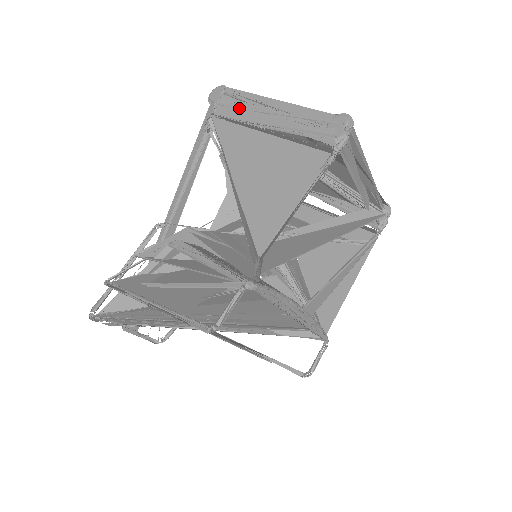
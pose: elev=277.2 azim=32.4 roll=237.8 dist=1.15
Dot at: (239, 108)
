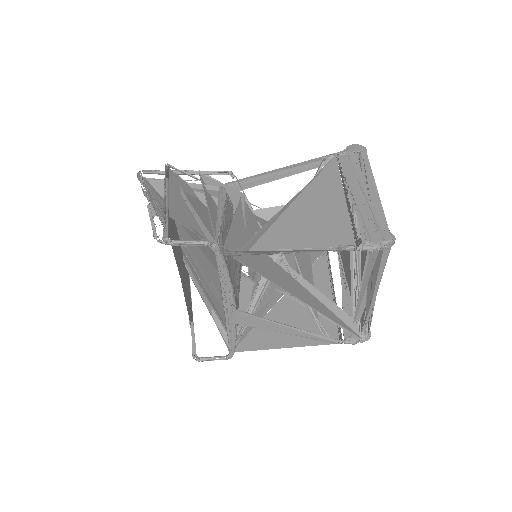
Dot at: (354, 168)
